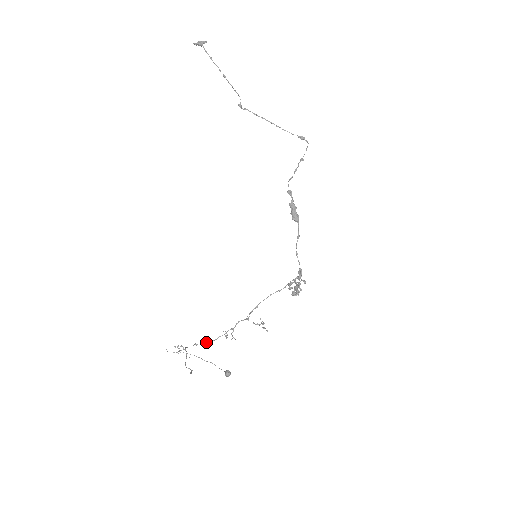
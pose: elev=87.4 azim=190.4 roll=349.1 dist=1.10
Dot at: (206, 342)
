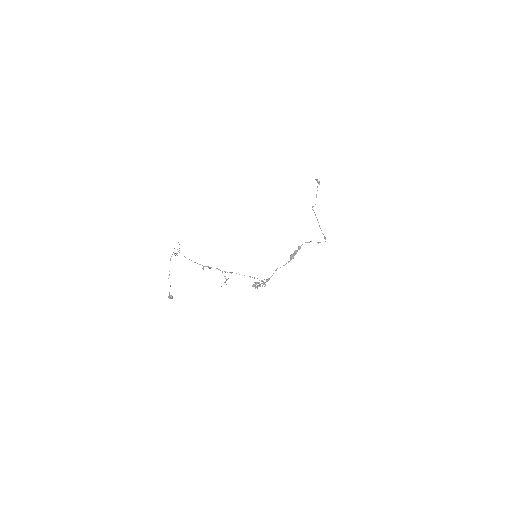
Dot at: occluded
